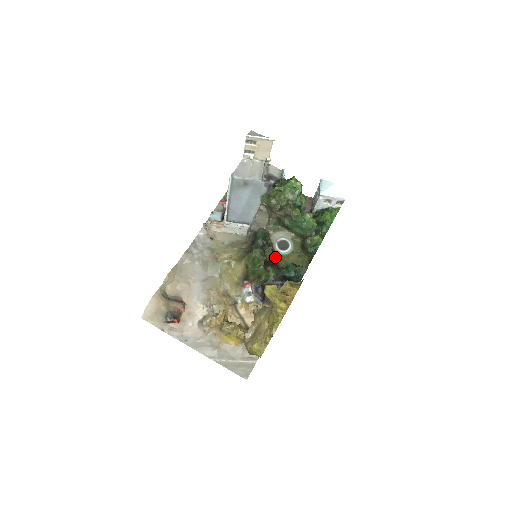
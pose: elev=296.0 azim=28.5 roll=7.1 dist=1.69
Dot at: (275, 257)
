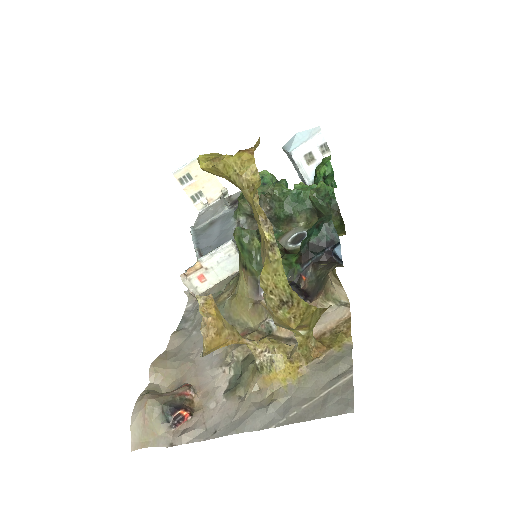
Dot at: occluded
